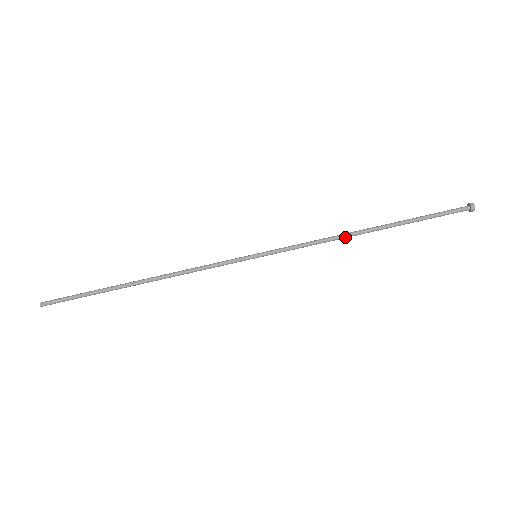
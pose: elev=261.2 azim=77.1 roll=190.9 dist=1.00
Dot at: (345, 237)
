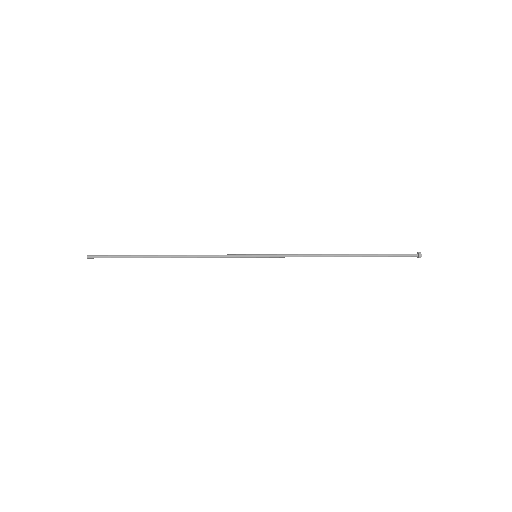
Dot at: (324, 256)
